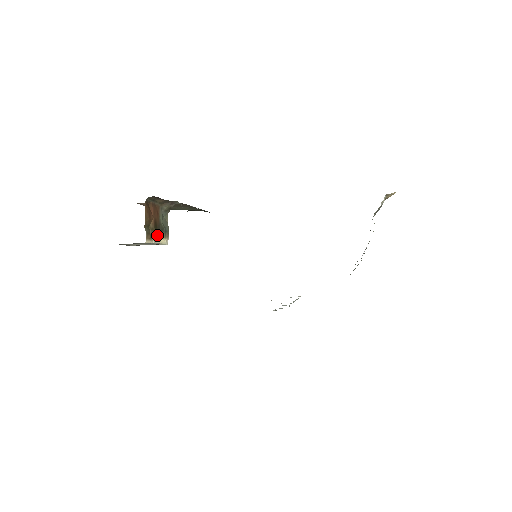
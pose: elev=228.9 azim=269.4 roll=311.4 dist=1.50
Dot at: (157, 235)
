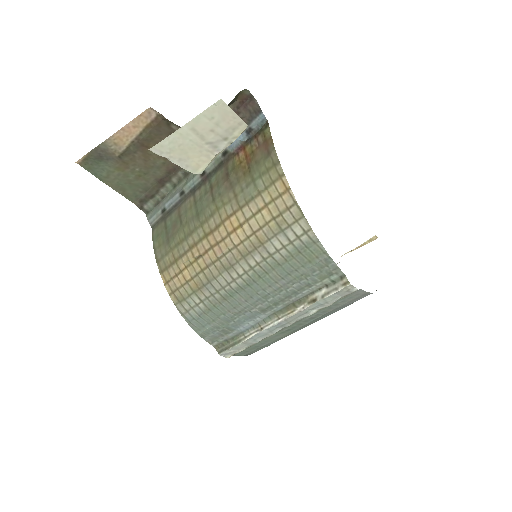
Dot at: occluded
